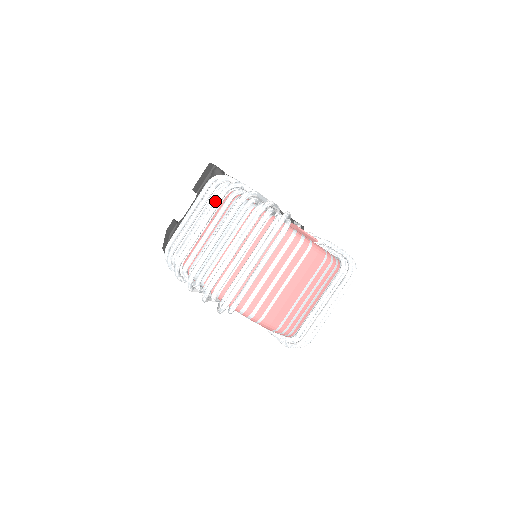
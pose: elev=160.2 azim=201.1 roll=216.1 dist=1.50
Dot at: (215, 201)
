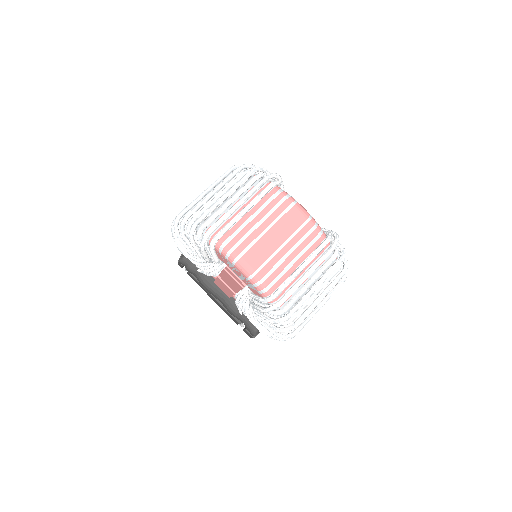
Dot at: (222, 174)
